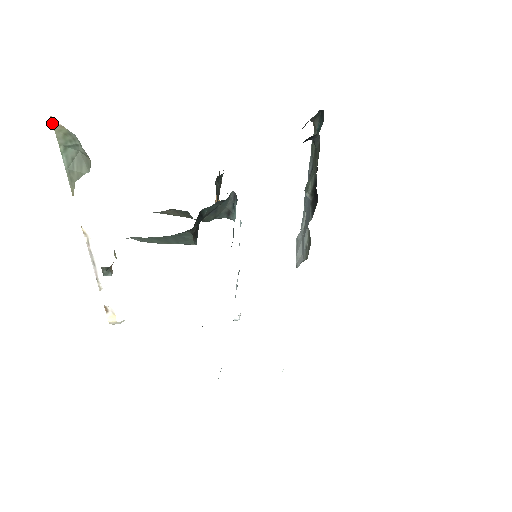
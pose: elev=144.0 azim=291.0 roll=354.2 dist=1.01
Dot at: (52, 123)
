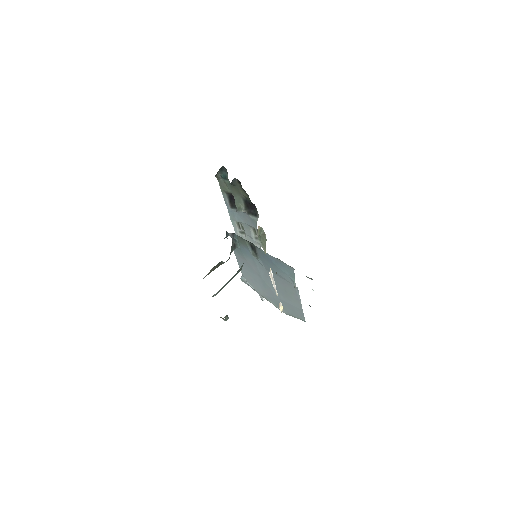
Dot at: (258, 229)
